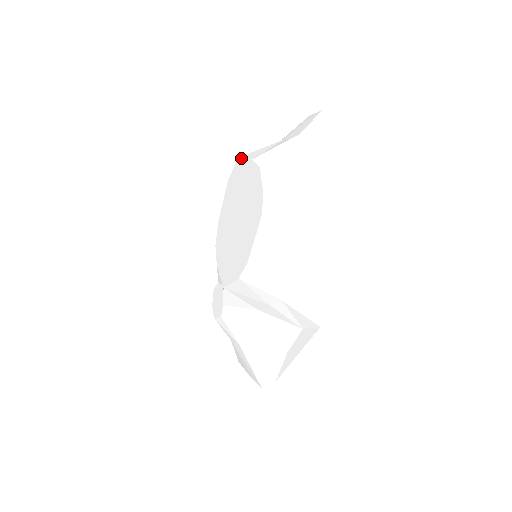
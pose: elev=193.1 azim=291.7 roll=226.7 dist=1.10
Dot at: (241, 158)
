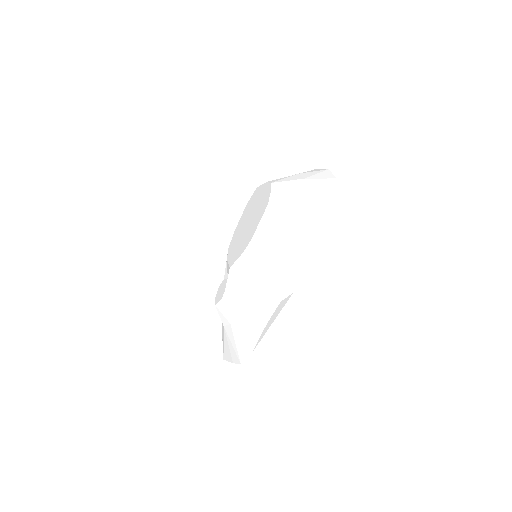
Dot at: (259, 186)
